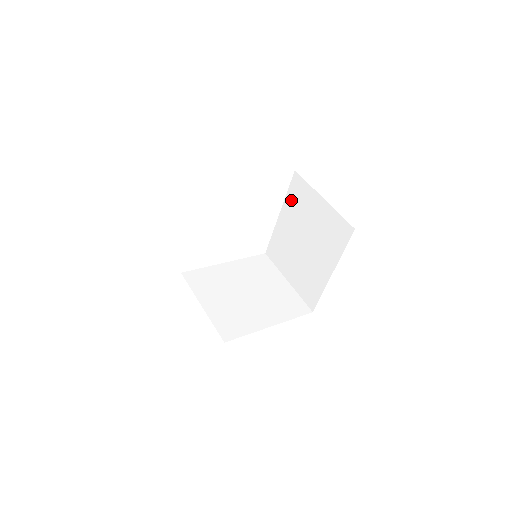
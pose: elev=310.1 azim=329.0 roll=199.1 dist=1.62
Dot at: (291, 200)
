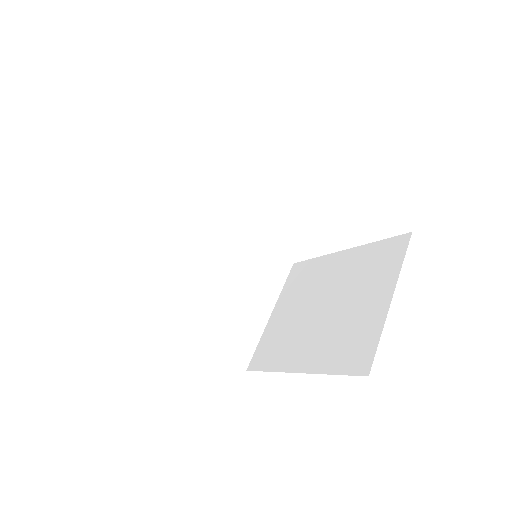
Dot at: (370, 253)
